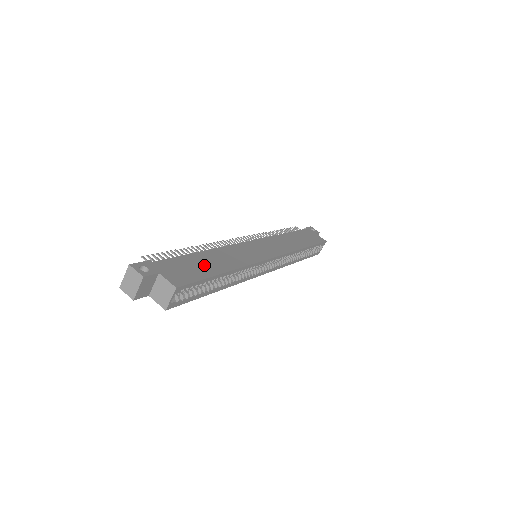
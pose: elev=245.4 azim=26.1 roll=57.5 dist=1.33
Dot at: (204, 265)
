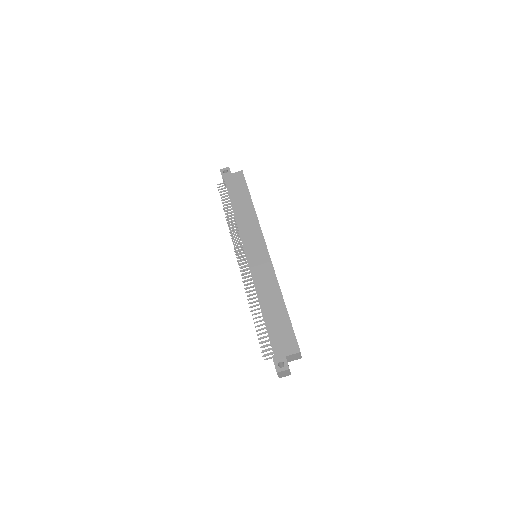
Dot at: (277, 317)
